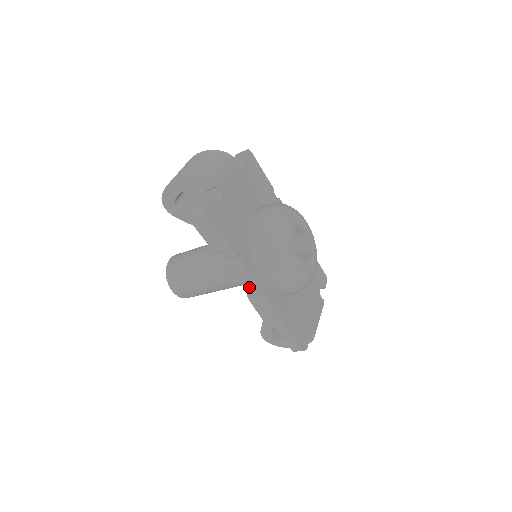
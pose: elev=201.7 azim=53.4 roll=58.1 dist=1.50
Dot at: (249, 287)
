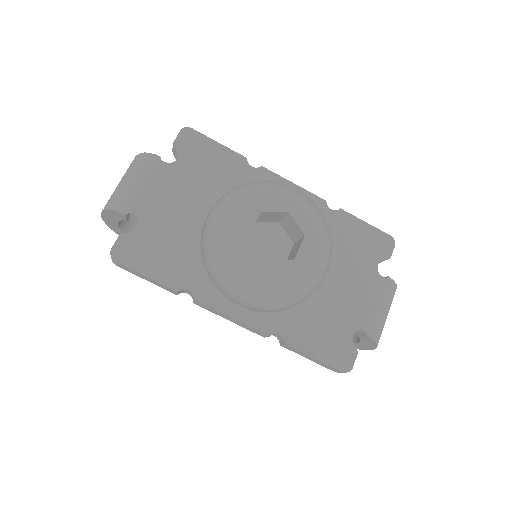
Dot at: (225, 317)
